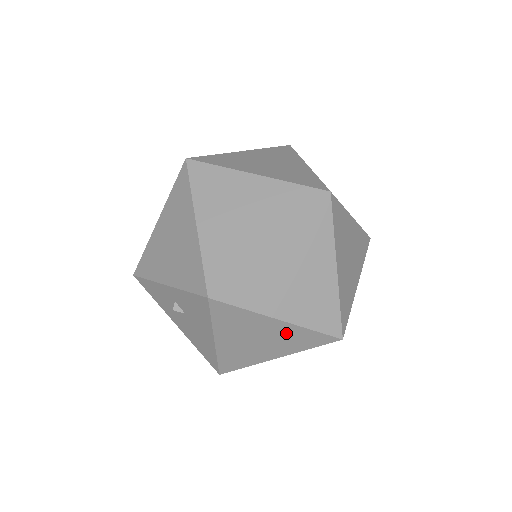
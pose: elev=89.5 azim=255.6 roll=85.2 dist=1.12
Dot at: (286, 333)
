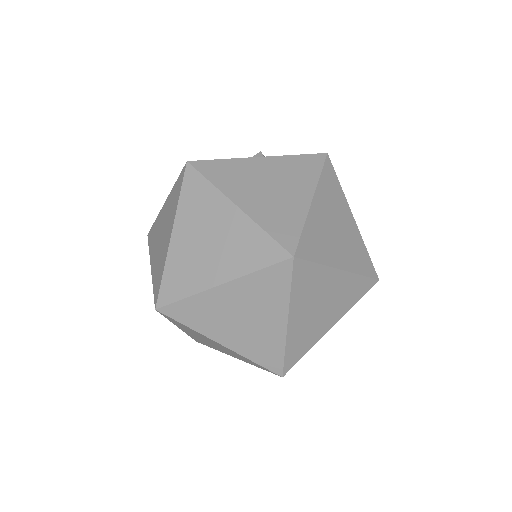
Dot at: occluded
